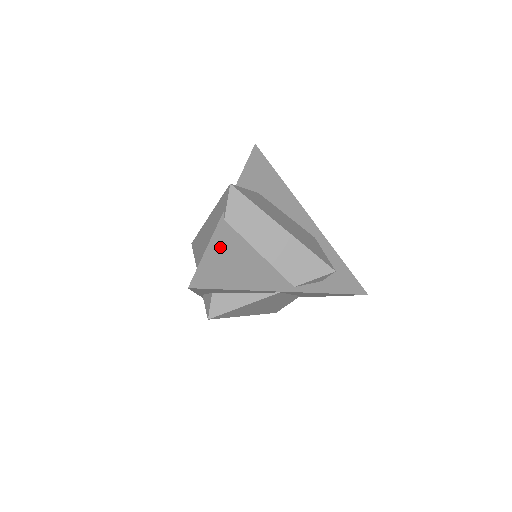
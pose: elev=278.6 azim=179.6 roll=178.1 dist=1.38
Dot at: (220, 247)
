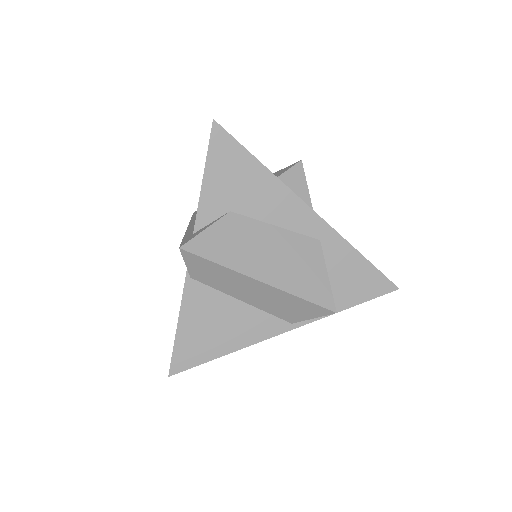
Dot at: (193, 316)
